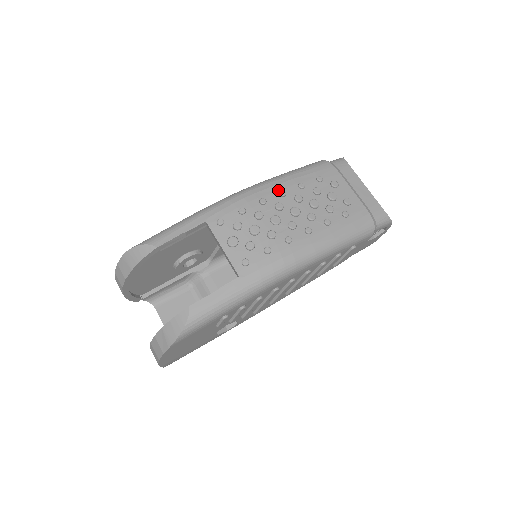
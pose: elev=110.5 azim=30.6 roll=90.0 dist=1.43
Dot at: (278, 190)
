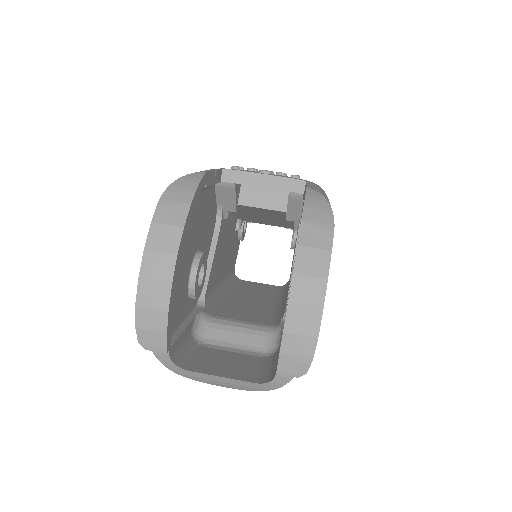
Dot at: occluded
